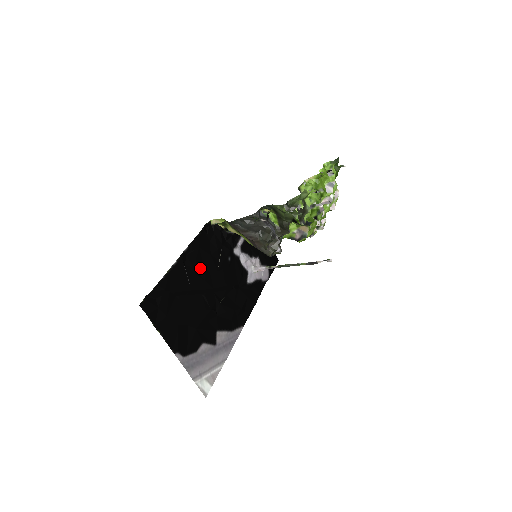
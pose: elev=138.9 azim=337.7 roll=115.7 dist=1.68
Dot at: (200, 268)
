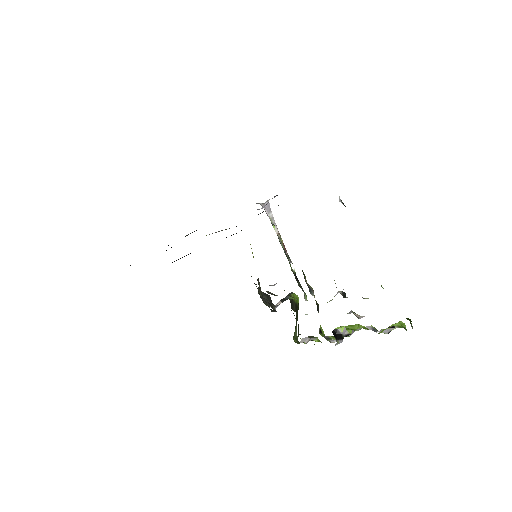
Dot at: occluded
